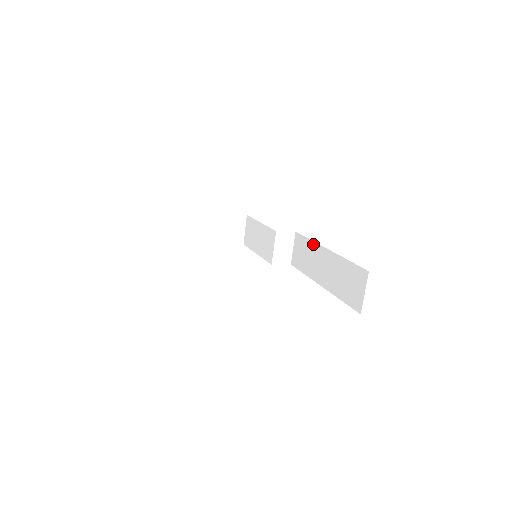
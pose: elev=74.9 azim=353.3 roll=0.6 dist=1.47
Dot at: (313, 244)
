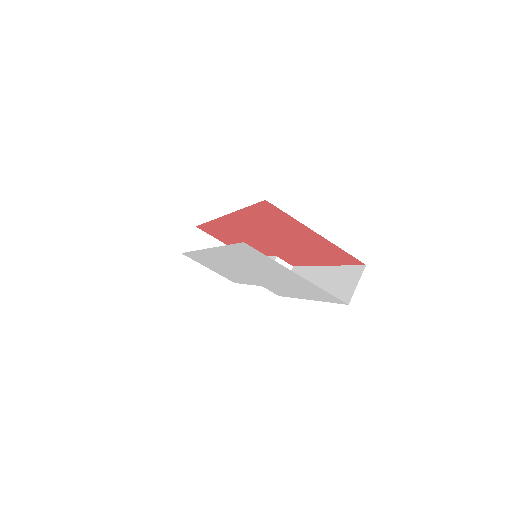
Dot at: (310, 268)
